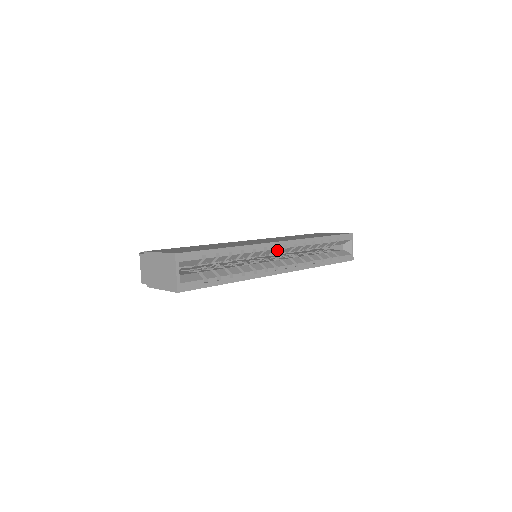
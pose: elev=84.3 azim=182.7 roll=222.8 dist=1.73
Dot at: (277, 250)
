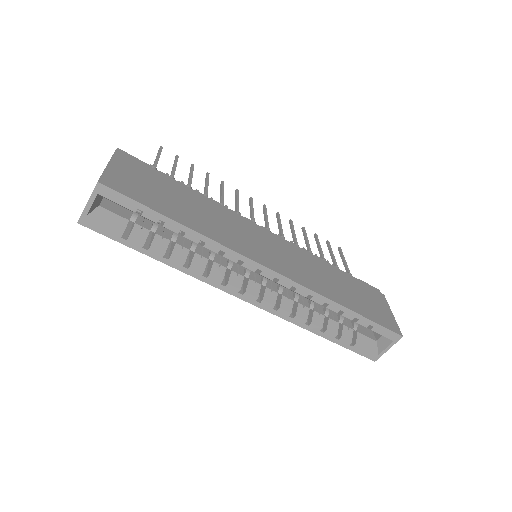
Dot at: (262, 275)
